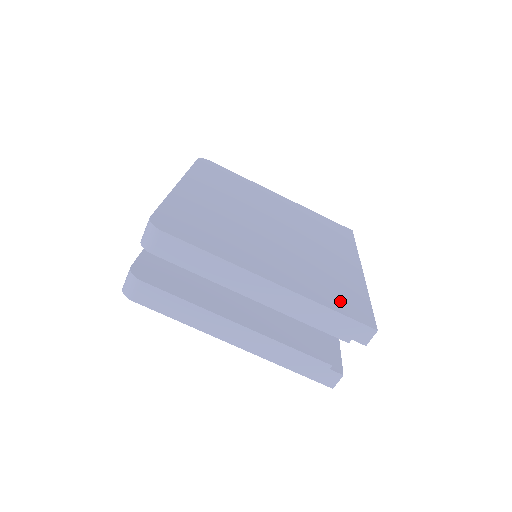
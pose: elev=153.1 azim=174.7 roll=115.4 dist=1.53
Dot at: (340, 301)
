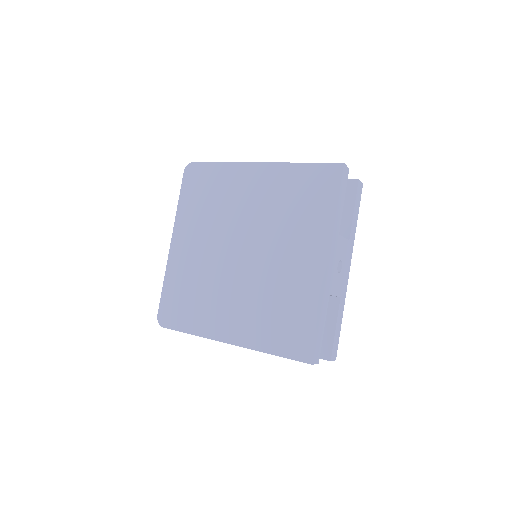
Dot at: (284, 339)
